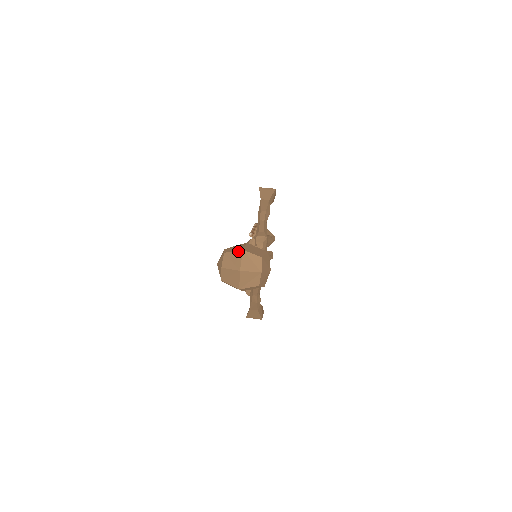
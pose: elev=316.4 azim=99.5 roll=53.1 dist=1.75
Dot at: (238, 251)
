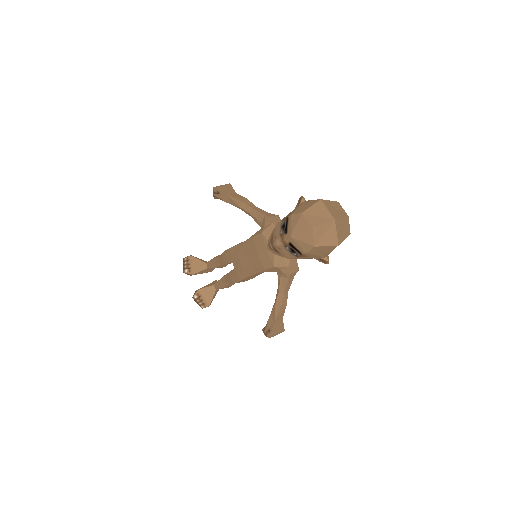
Dot at: (317, 203)
